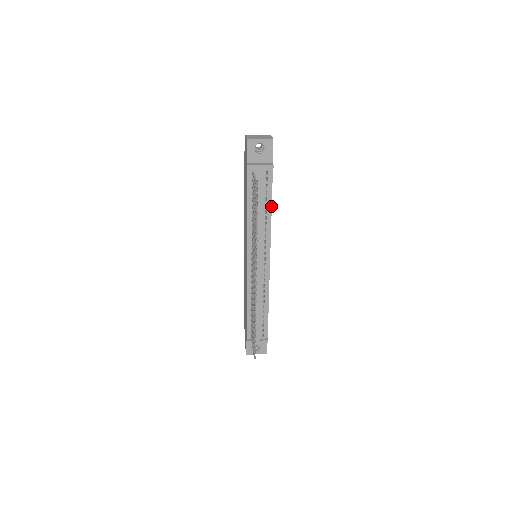
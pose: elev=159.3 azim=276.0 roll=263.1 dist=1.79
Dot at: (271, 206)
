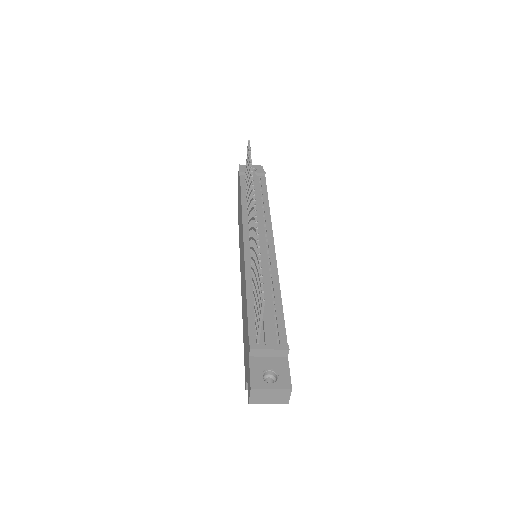
Dot at: occluded
